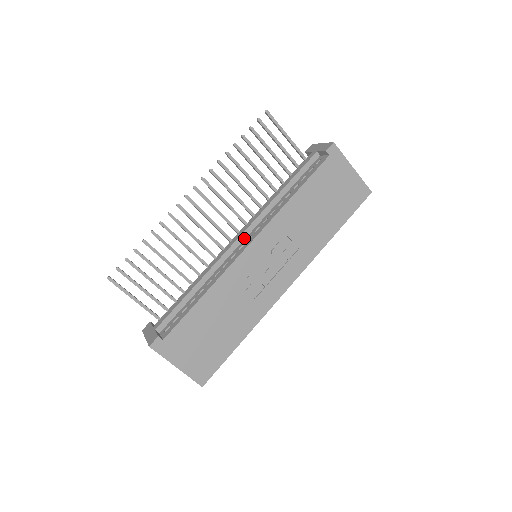
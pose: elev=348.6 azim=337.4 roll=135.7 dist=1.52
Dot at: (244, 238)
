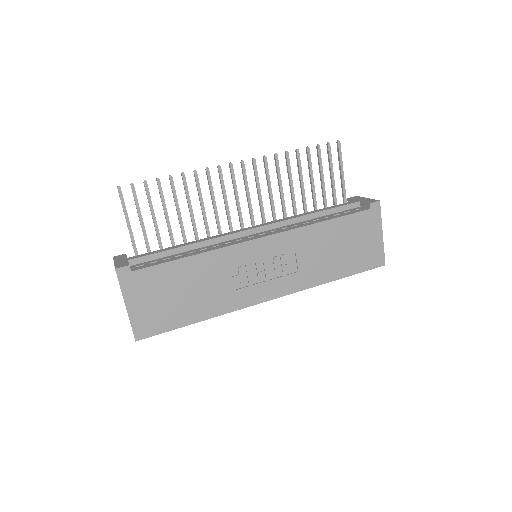
Dot at: (257, 232)
